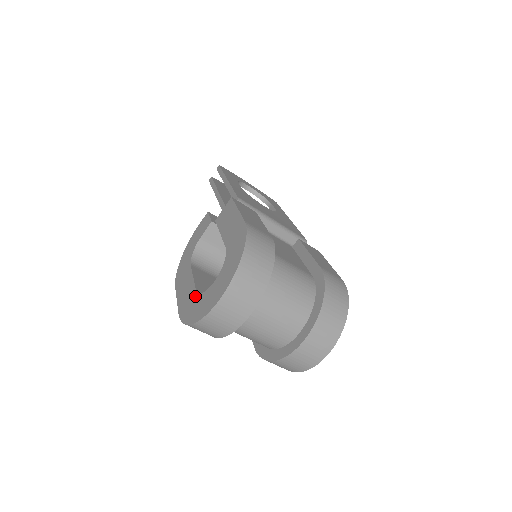
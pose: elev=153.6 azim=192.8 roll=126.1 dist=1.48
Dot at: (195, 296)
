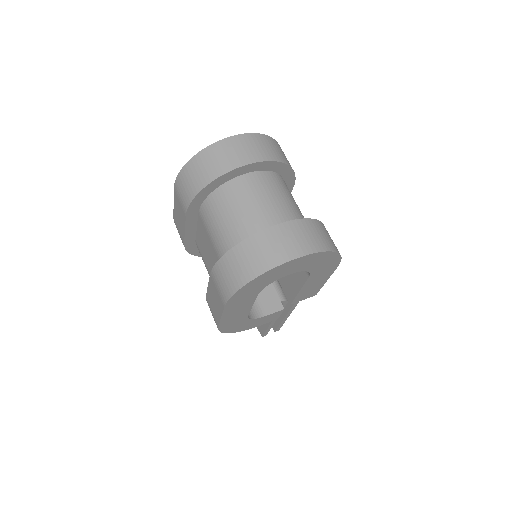
Dot at: occluded
